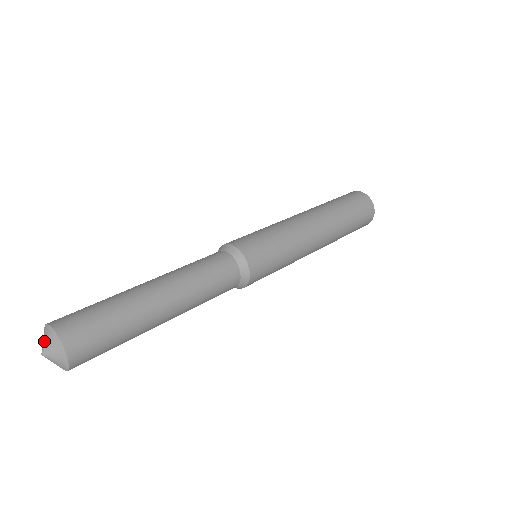
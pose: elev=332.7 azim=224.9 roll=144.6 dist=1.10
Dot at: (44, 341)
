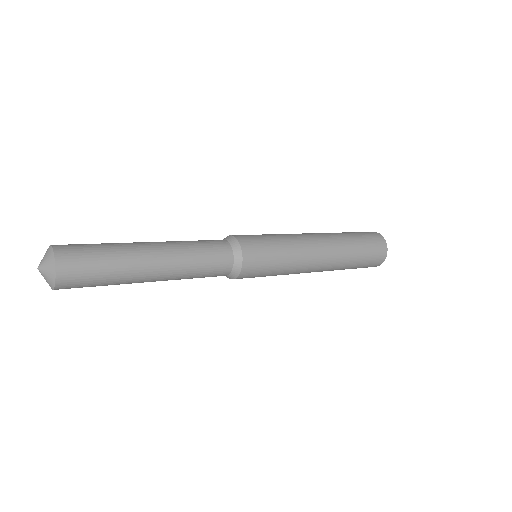
Dot at: (42, 259)
